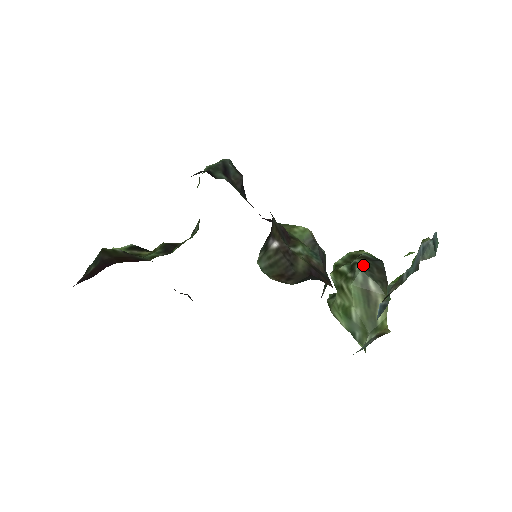
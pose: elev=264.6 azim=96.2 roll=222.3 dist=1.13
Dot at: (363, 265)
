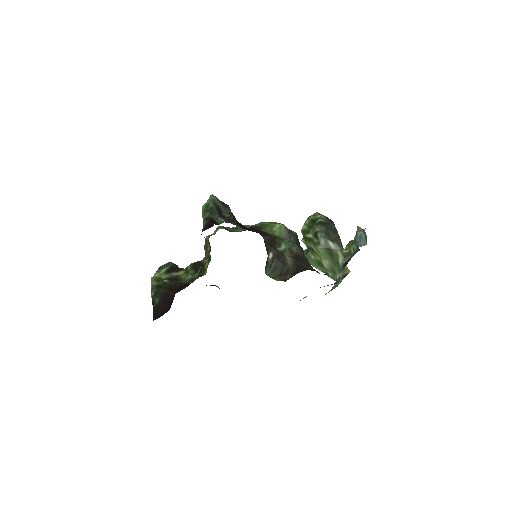
Dot at: (322, 232)
